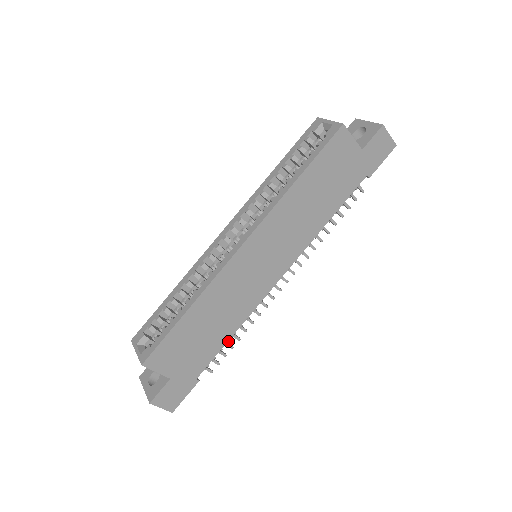
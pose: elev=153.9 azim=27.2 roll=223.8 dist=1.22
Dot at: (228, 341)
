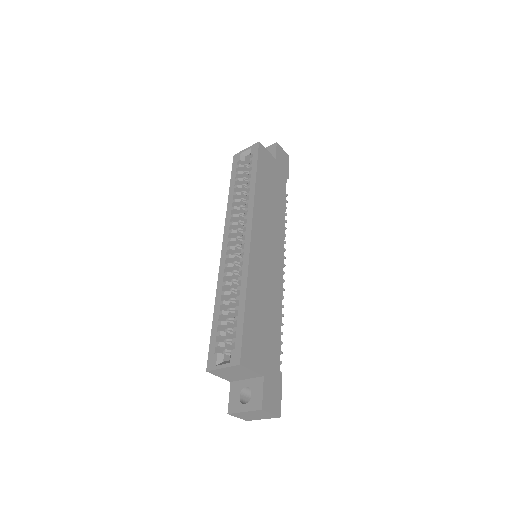
Dot at: occluded
